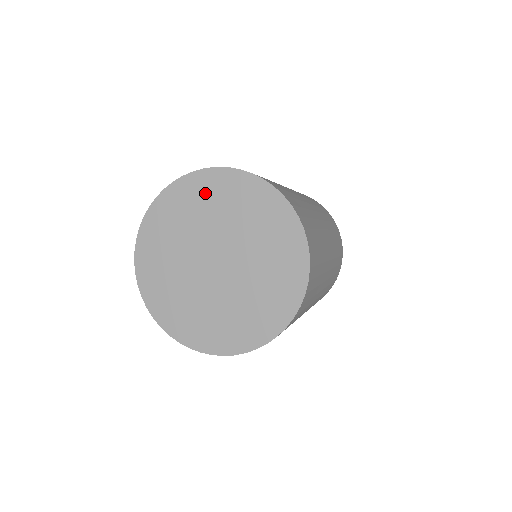
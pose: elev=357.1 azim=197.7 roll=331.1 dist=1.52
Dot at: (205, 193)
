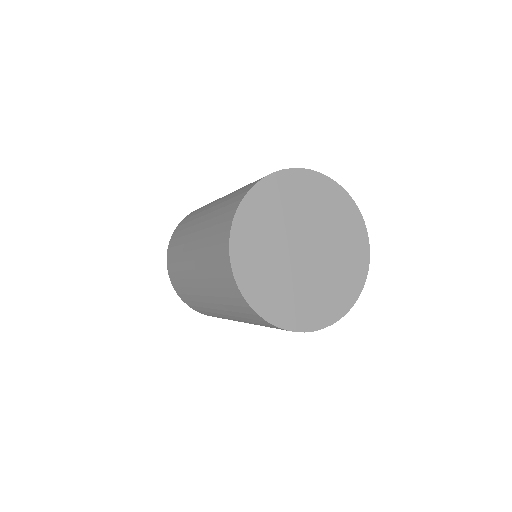
Dot at: (320, 194)
